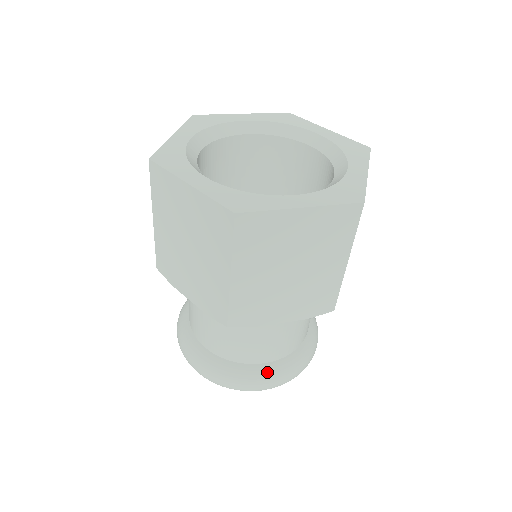
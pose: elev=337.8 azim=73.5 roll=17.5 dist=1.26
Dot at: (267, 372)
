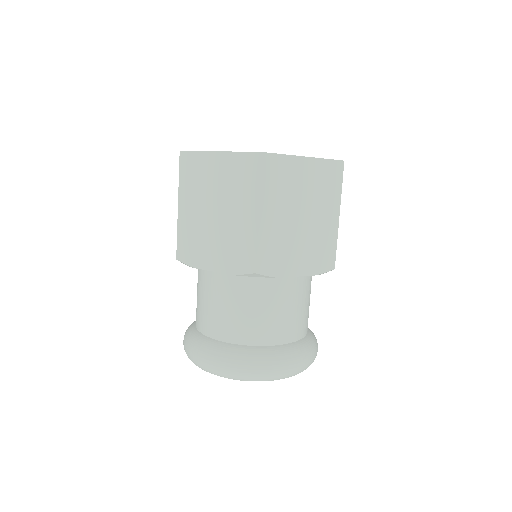
Dot at: (214, 347)
